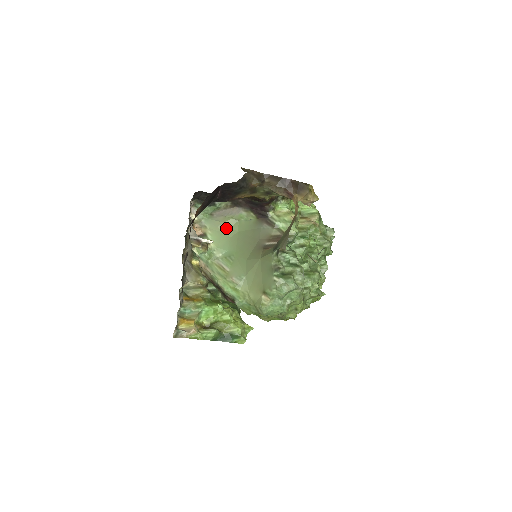
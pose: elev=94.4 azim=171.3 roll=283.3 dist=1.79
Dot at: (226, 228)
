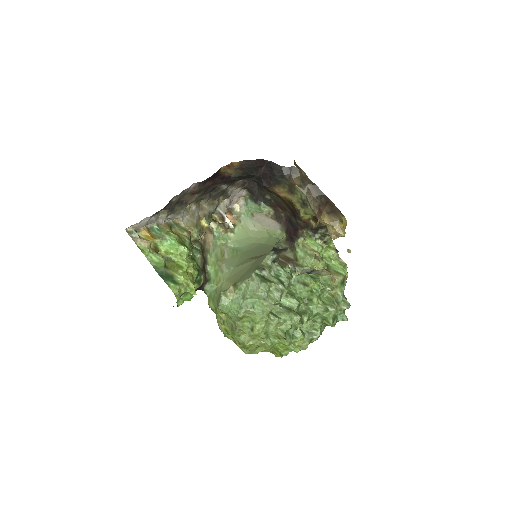
Dot at: (256, 235)
